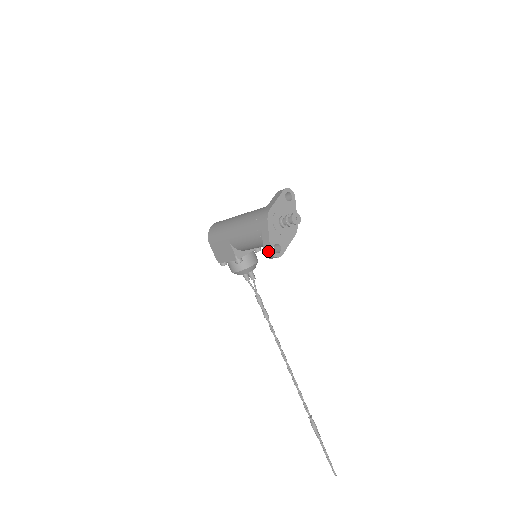
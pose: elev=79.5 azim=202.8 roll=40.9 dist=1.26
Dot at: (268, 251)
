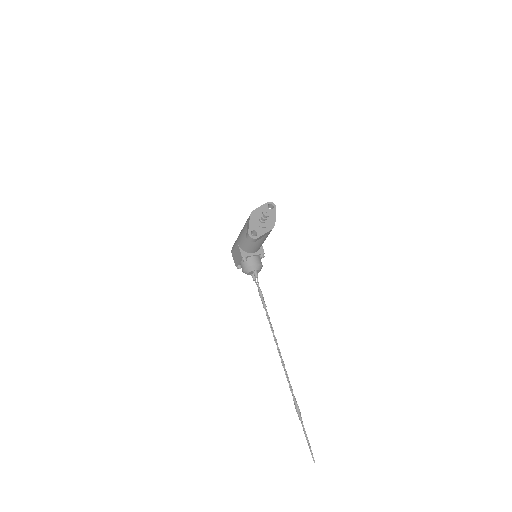
Dot at: (247, 234)
